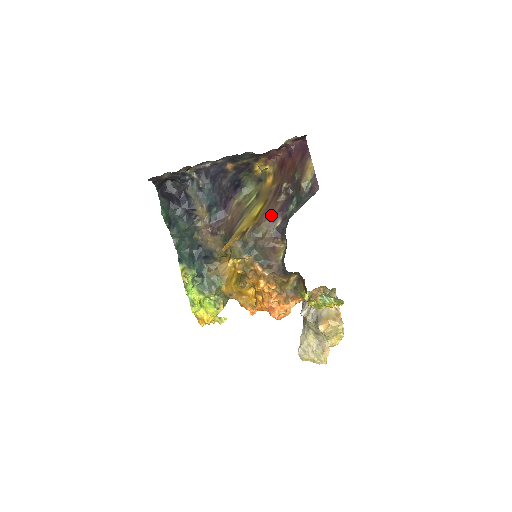
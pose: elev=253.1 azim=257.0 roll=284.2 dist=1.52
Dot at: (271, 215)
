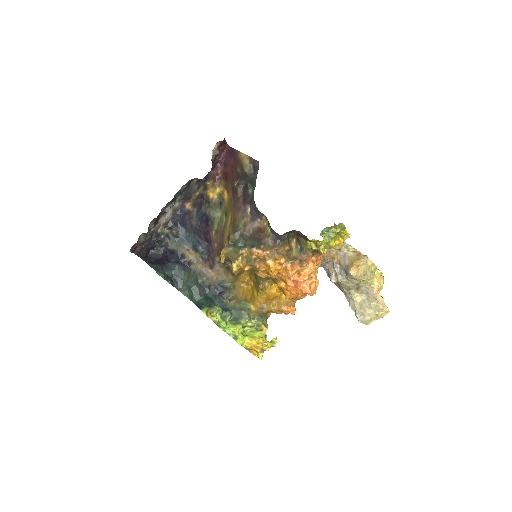
Dot at: (239, 208)
